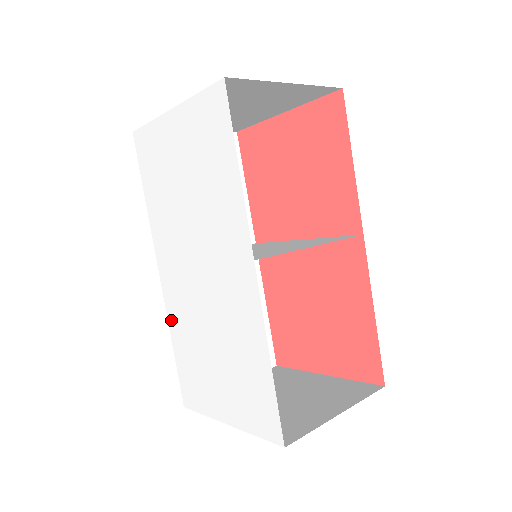
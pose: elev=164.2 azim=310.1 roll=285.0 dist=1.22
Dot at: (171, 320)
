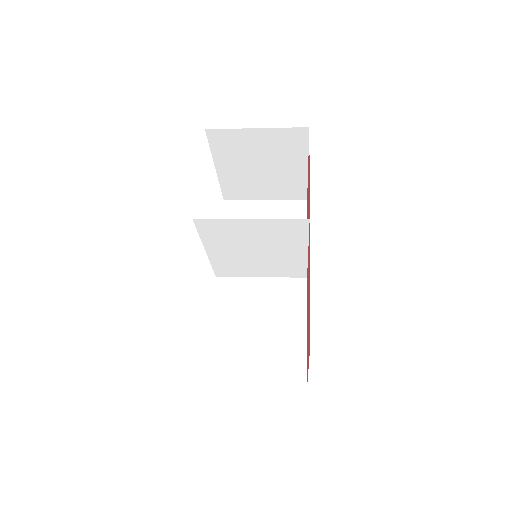
Dot at: occluded
